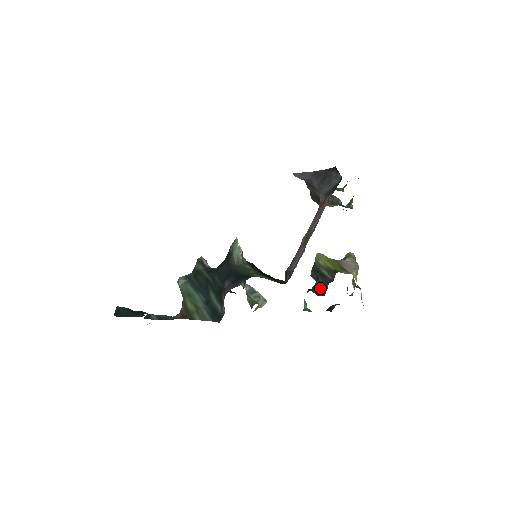
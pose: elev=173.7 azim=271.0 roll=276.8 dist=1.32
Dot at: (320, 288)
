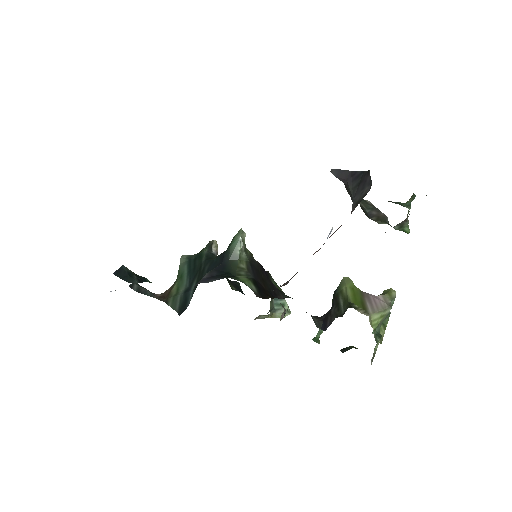
Dot at: (327, 319)
